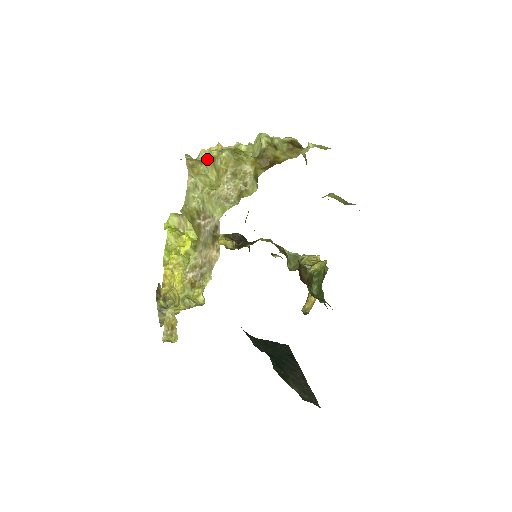
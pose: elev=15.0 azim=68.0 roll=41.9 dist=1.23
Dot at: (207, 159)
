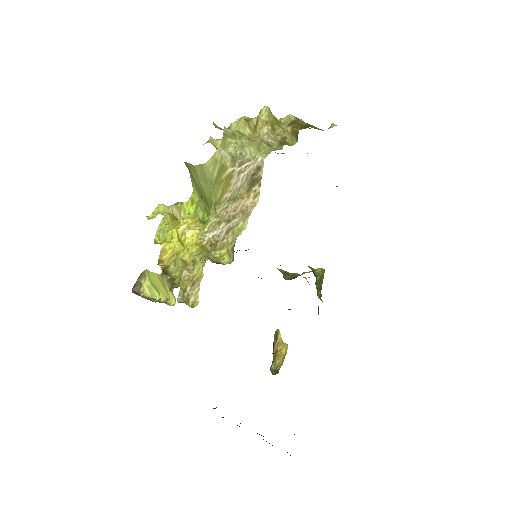
Dot at: (235, 124)
